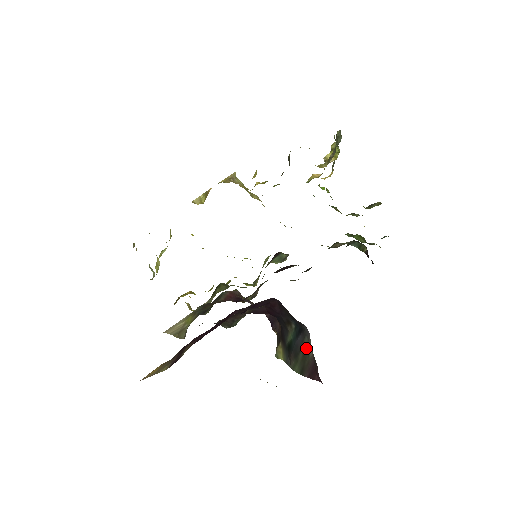
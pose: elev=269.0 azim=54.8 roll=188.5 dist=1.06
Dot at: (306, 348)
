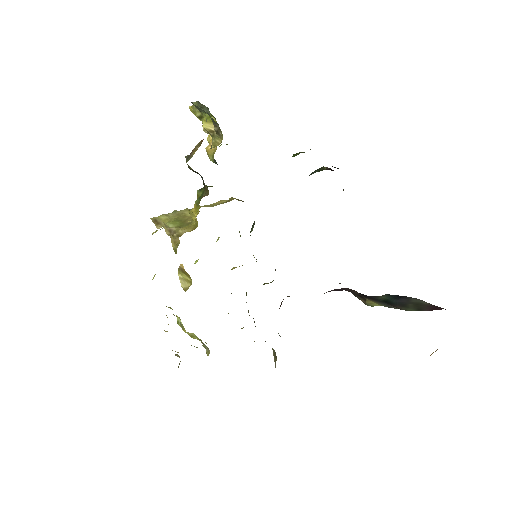
Dot at: (417, 303)
